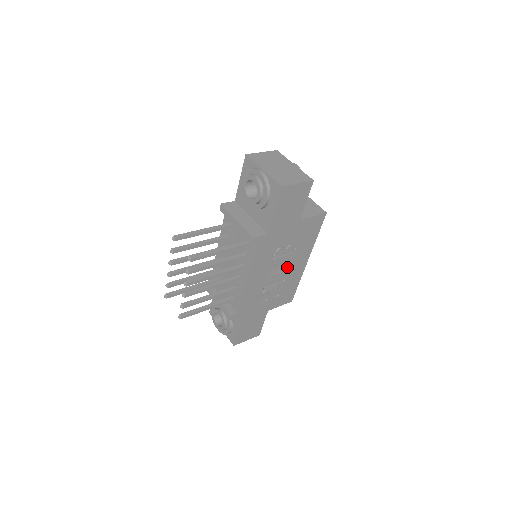
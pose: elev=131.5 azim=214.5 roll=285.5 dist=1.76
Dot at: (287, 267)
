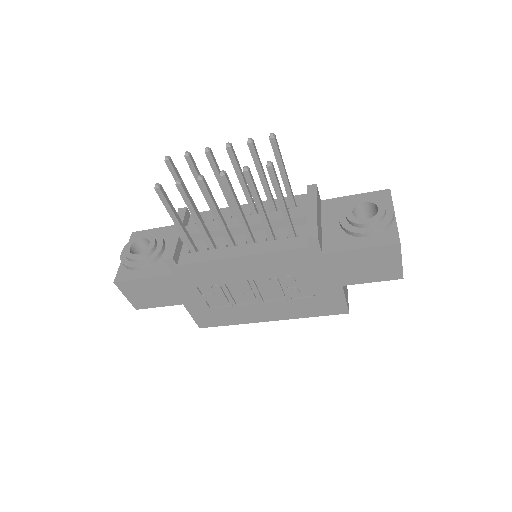
Dot at: (261, 300)
